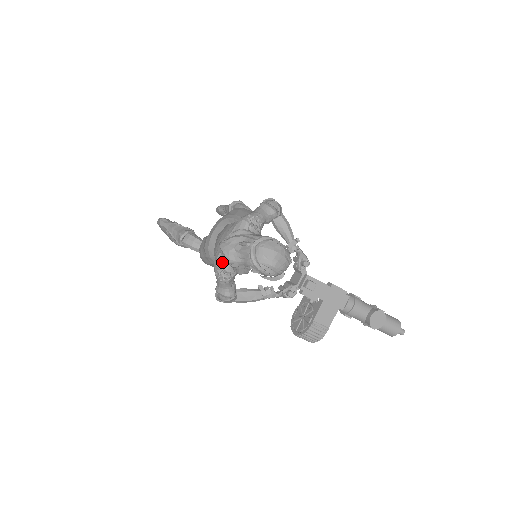
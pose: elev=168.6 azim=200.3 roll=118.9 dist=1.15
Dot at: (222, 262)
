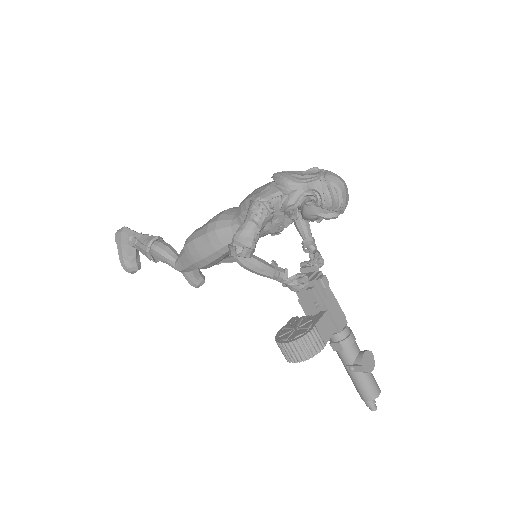
Dot at: (267, 194)
